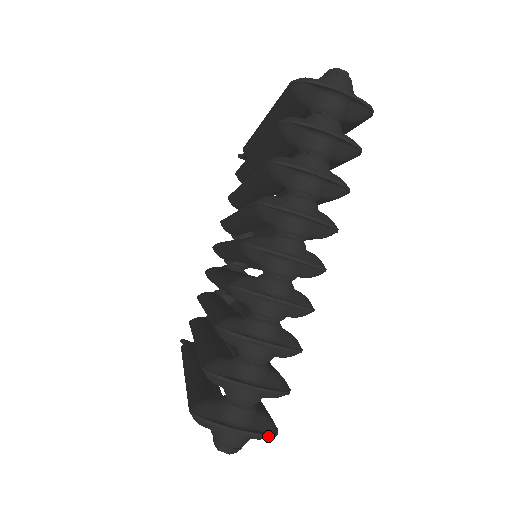
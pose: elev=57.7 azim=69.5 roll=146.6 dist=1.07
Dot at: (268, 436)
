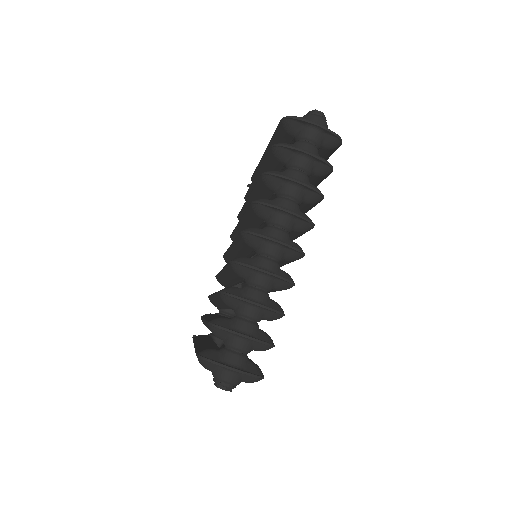
Dot at: (255, 376)
